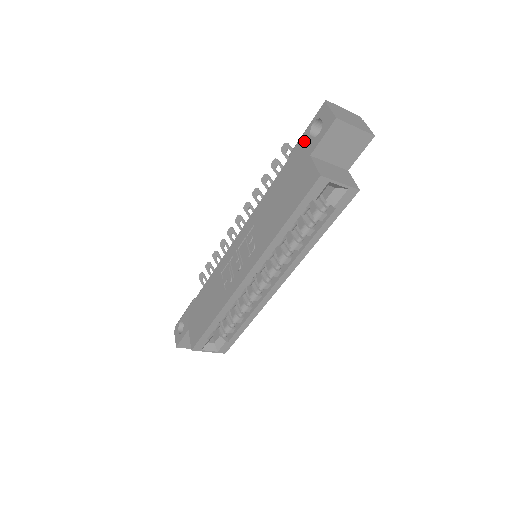
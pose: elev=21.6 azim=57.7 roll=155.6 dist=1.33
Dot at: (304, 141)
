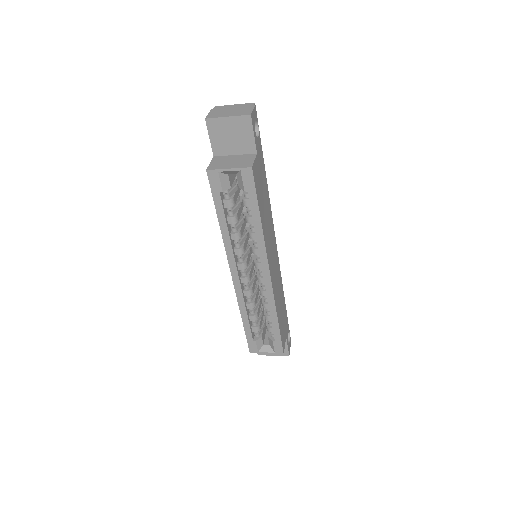
Dot at: occluded
